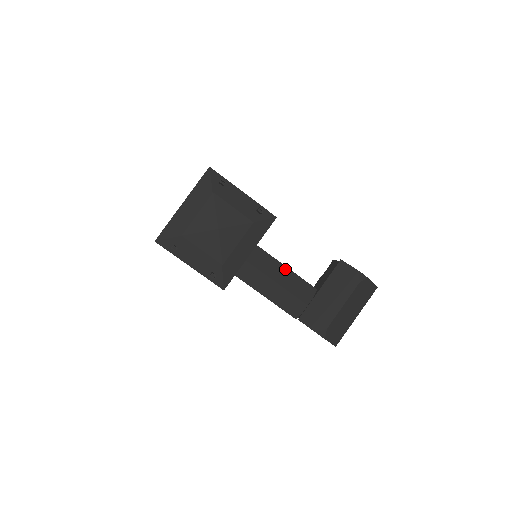
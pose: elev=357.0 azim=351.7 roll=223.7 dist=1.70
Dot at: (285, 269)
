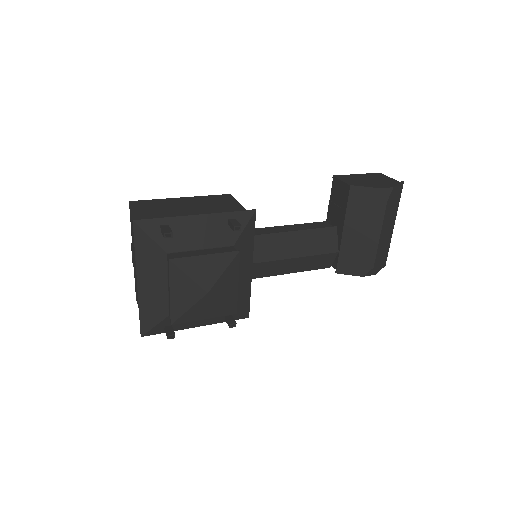
Dot at: (291, 235)
